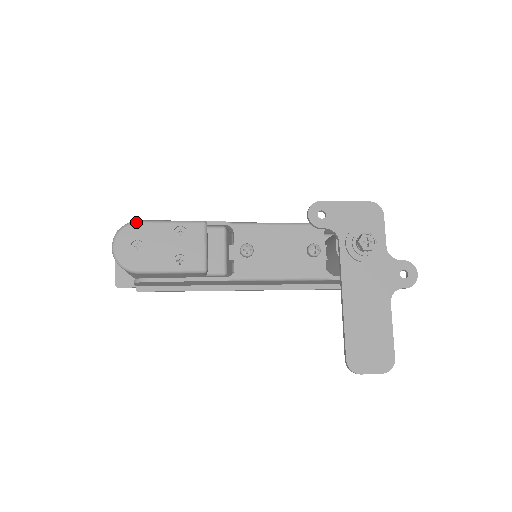
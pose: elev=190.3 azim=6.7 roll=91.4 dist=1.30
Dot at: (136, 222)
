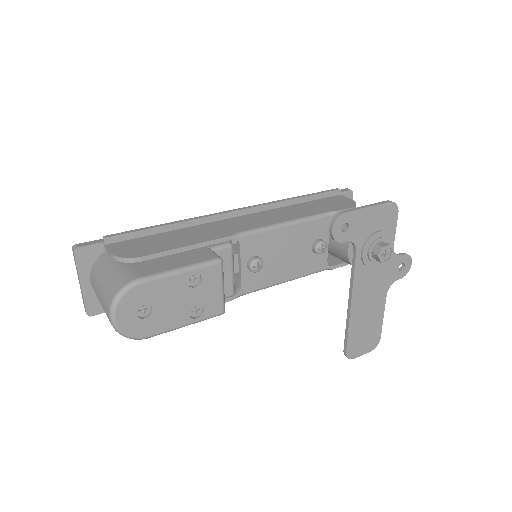
Dot at: (138, 284)
